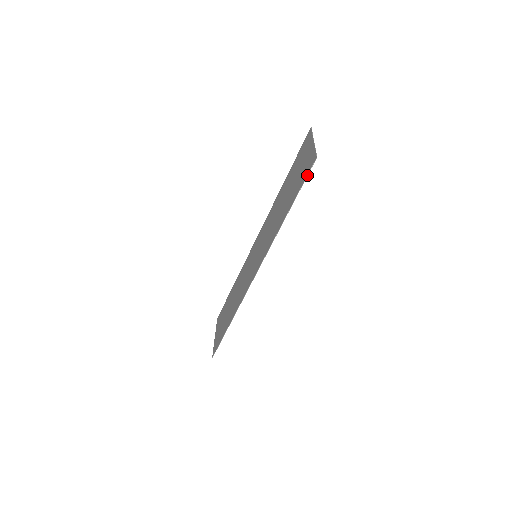
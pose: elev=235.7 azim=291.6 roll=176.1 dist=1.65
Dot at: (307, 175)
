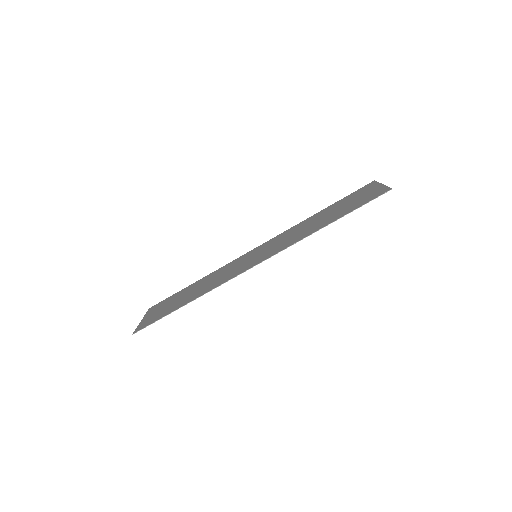
Dot at: occluded
